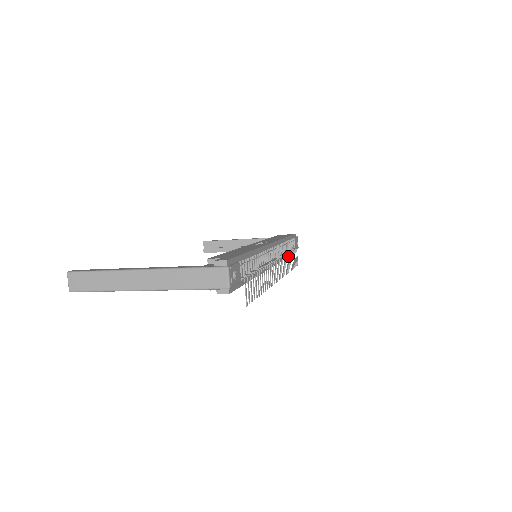
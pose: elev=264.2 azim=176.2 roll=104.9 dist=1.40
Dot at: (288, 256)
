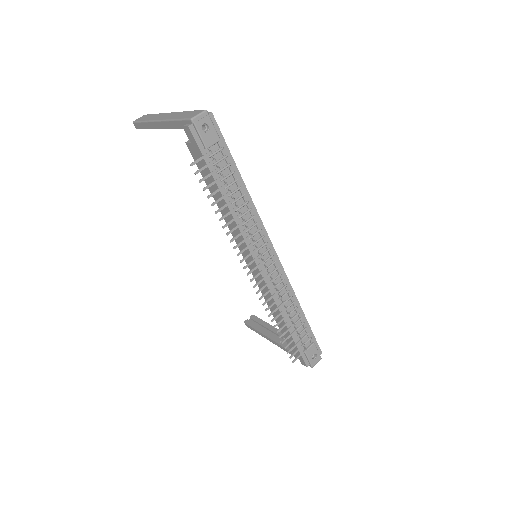
Dot at: occluded
